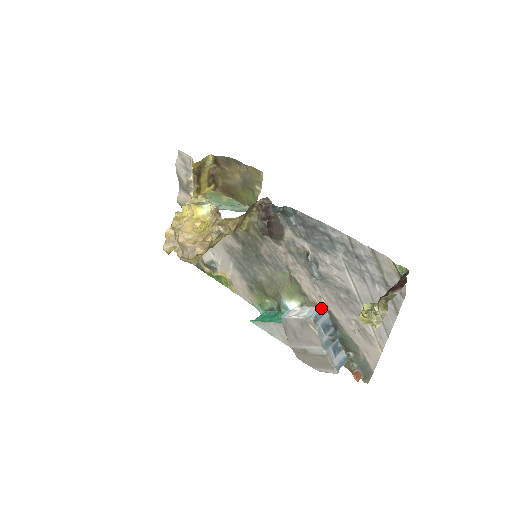
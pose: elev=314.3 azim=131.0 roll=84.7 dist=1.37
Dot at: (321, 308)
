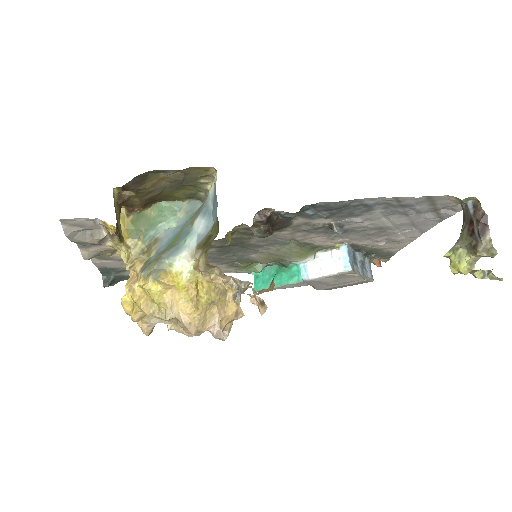
Dot at: (346, 250)
